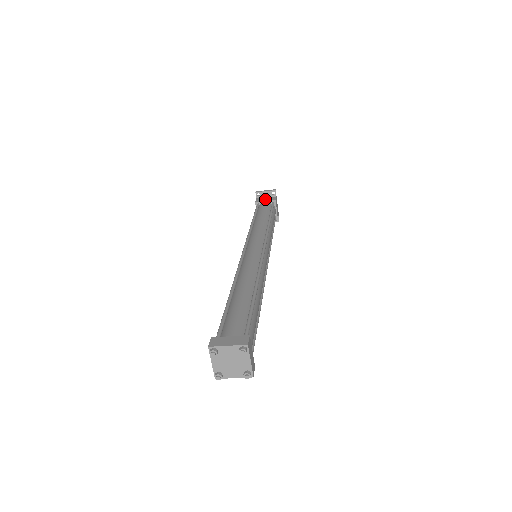
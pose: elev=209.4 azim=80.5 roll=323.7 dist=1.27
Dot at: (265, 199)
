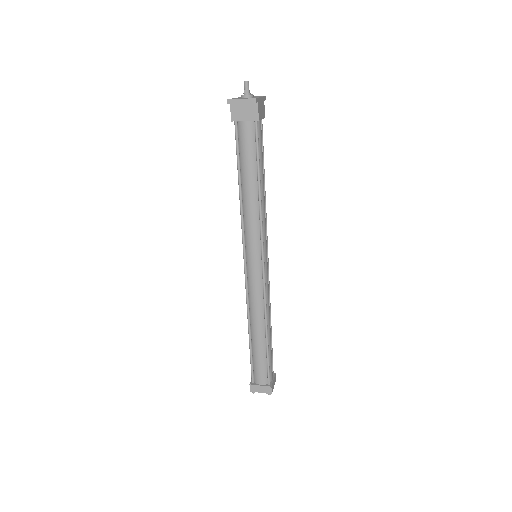
Dot at: (243, 113)
